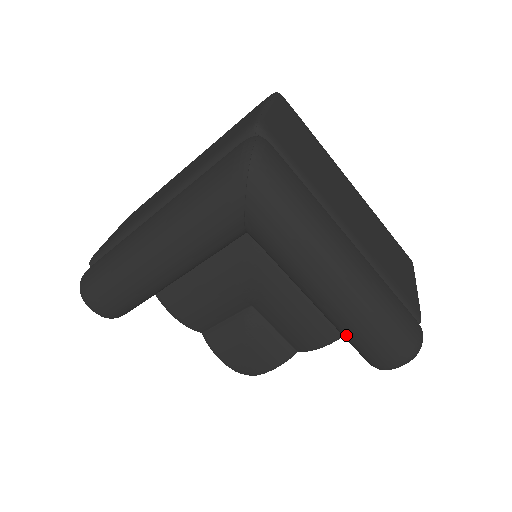
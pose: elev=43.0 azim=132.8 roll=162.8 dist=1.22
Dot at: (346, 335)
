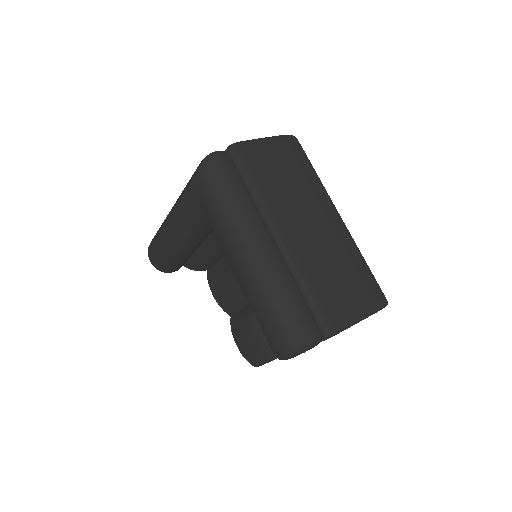
Dot at: (255, 315)
